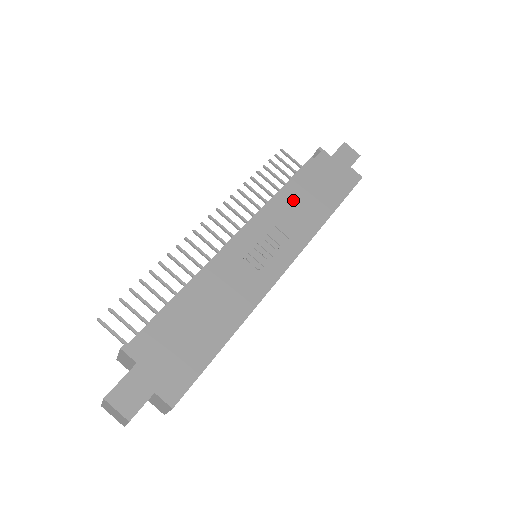
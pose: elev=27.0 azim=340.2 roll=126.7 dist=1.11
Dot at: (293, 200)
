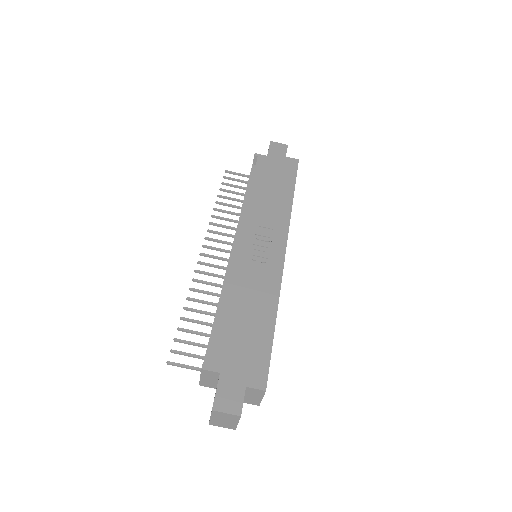
Dot at: (259, 201)
